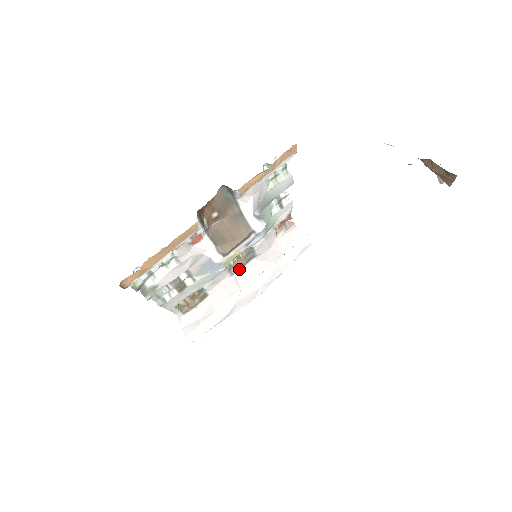
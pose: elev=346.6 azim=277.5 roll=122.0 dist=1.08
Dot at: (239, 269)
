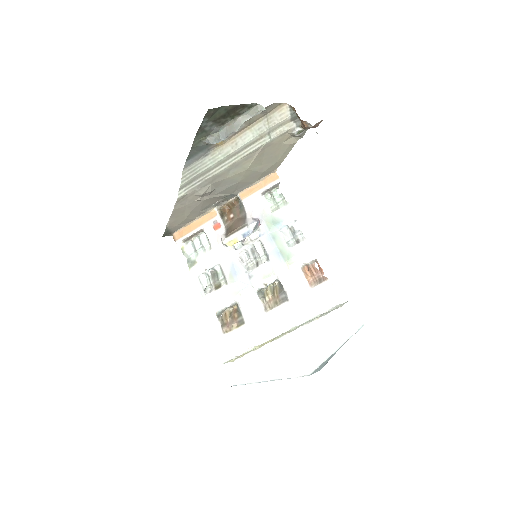
Dot at: (273, 308)
